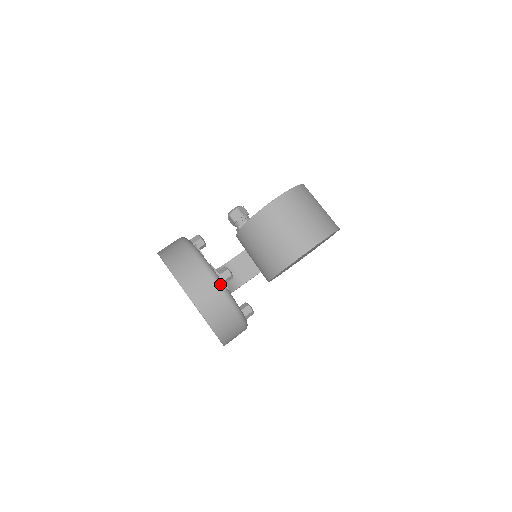
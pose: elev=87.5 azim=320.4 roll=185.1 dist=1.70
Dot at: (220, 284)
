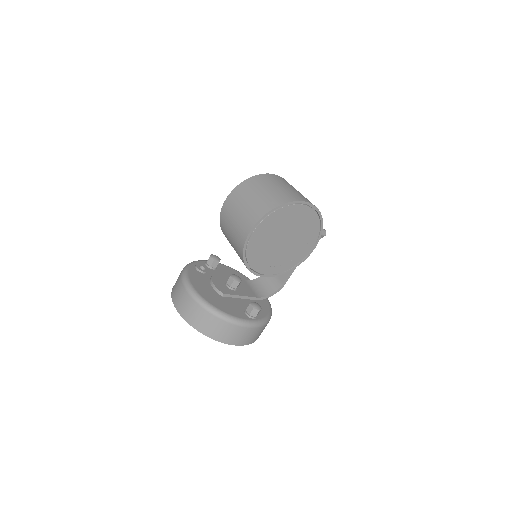
Dot at: (190, 292)
